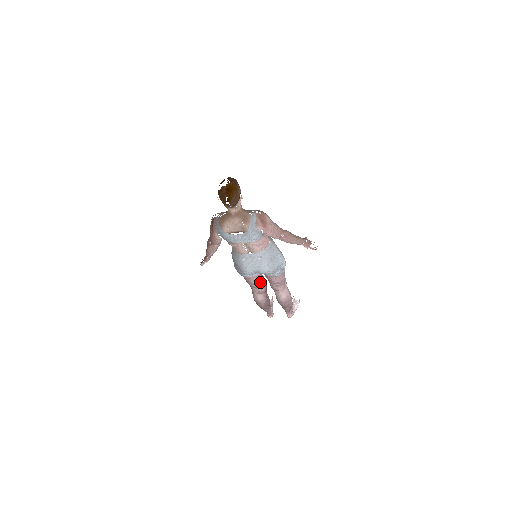
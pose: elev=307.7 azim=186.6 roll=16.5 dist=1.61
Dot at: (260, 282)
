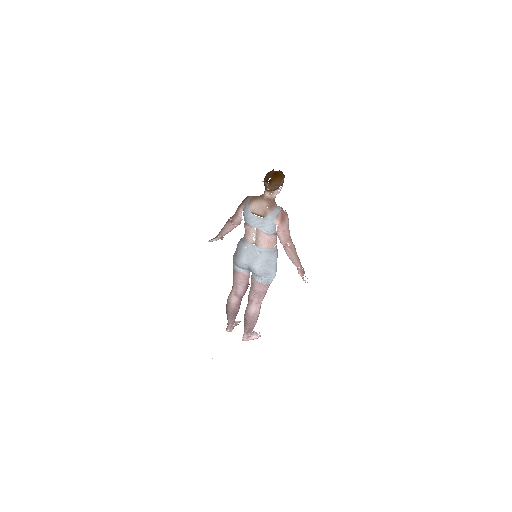
Dot at: (243, 283)
